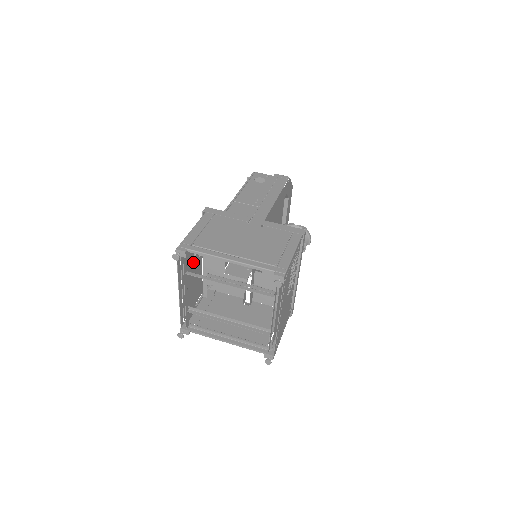
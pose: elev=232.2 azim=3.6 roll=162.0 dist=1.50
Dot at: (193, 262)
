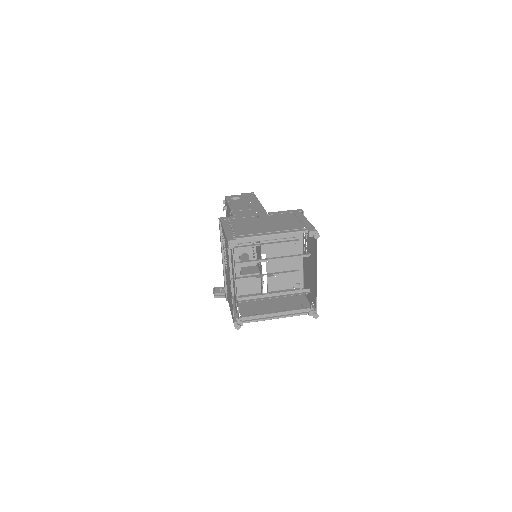
Dot at: (231, 258)
